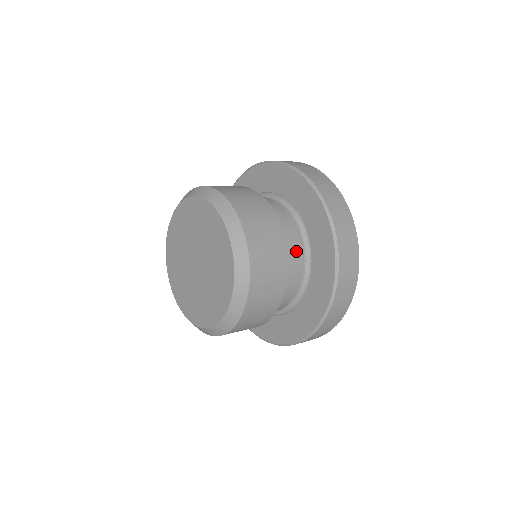
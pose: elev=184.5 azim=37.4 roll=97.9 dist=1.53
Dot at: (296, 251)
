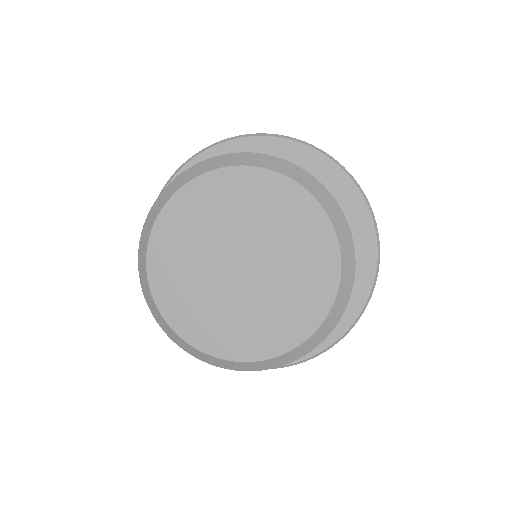
Dot at: occluded
